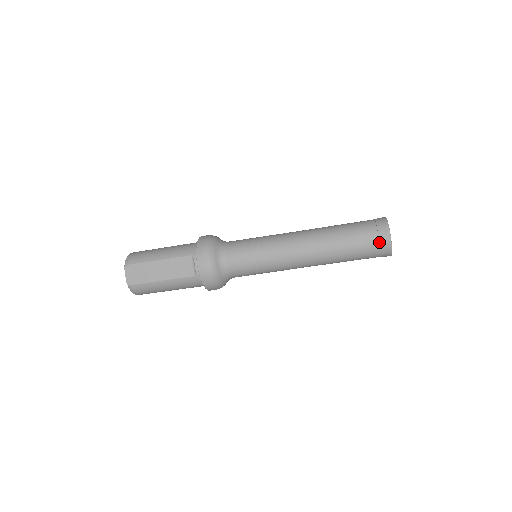
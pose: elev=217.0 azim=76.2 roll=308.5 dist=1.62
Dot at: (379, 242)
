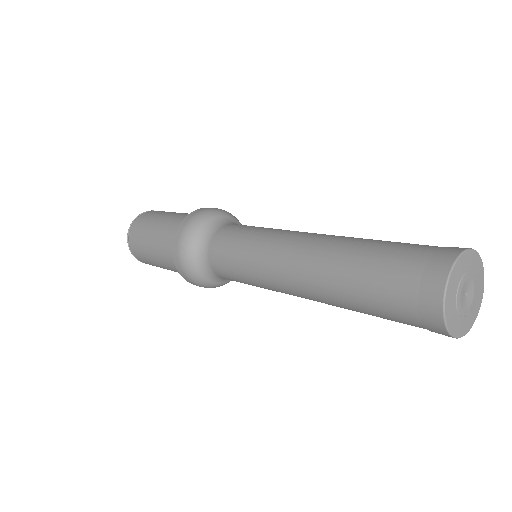
Dot at: occluded
